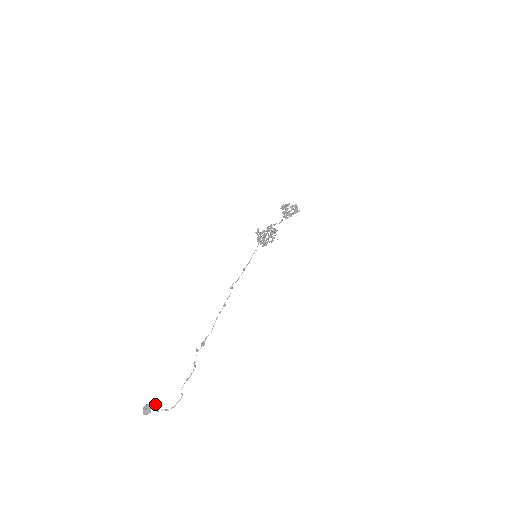
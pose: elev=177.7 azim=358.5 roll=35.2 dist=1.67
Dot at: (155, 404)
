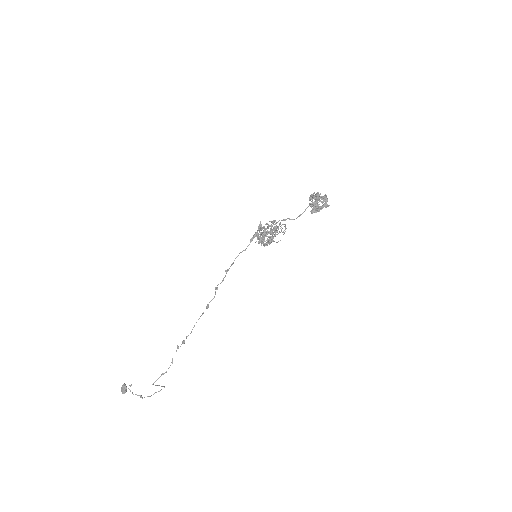
Dot at: occluded
